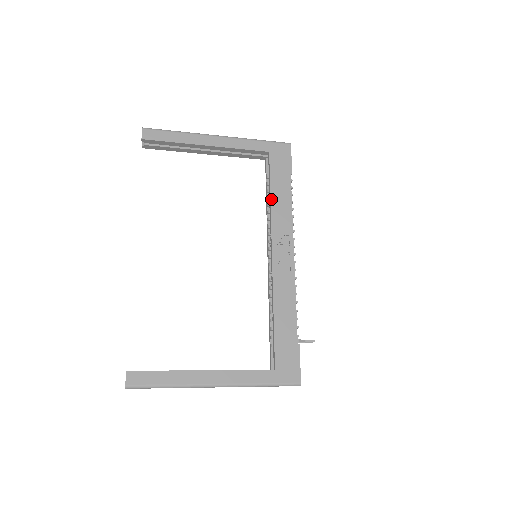
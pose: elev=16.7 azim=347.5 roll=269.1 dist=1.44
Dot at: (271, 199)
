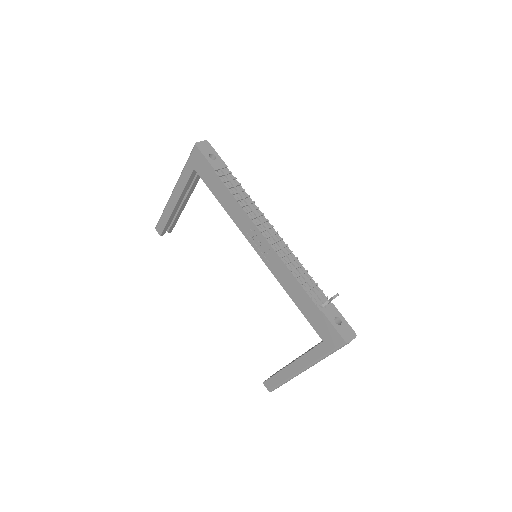
Dot at: (223, 207)
